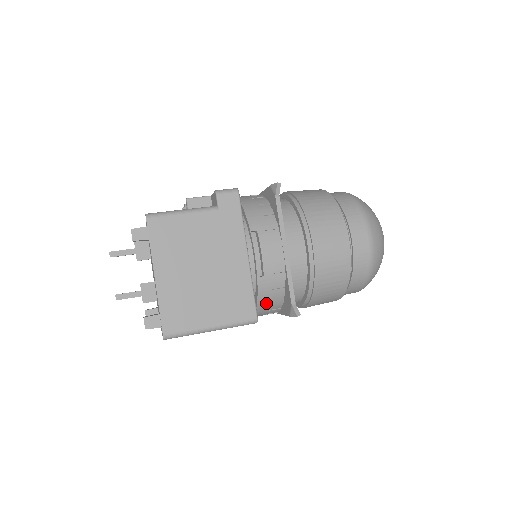
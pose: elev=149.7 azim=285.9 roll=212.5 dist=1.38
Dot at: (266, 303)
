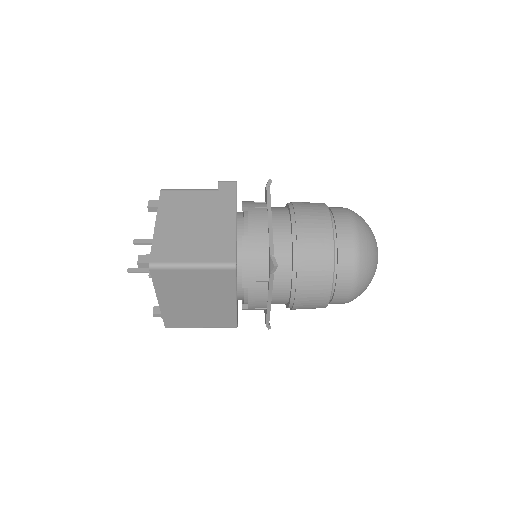
Dot at: (251, 267)
